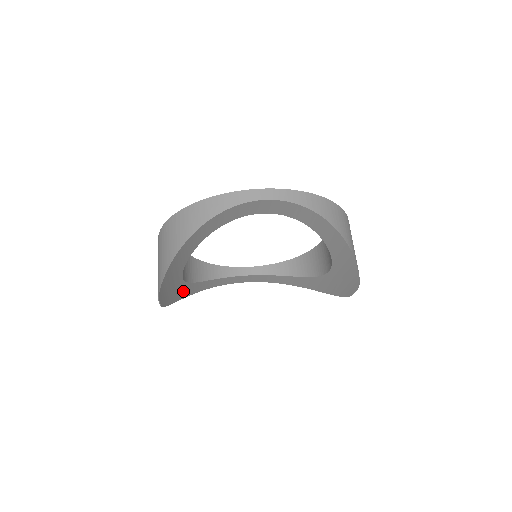
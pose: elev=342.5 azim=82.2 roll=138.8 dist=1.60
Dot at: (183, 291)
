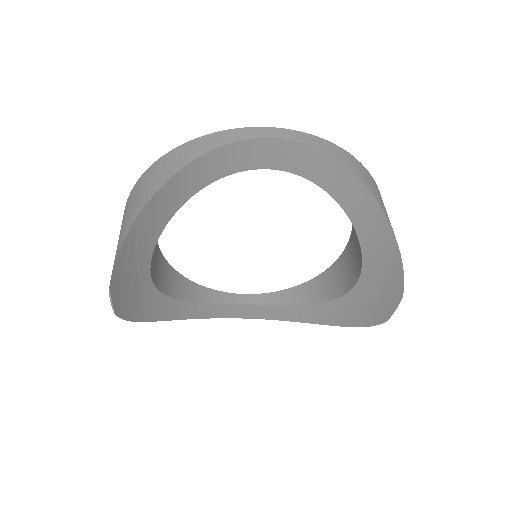
Dot at: (151, 305)
